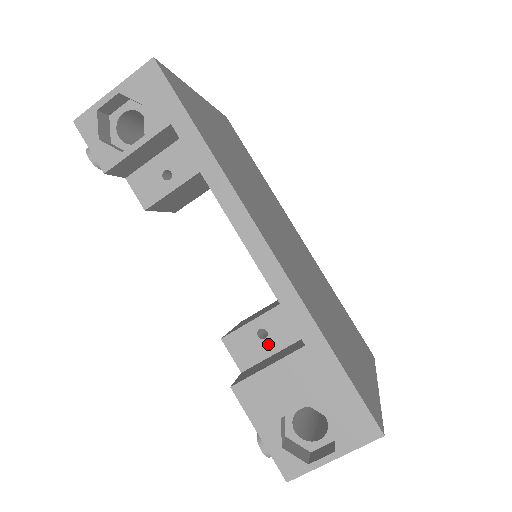
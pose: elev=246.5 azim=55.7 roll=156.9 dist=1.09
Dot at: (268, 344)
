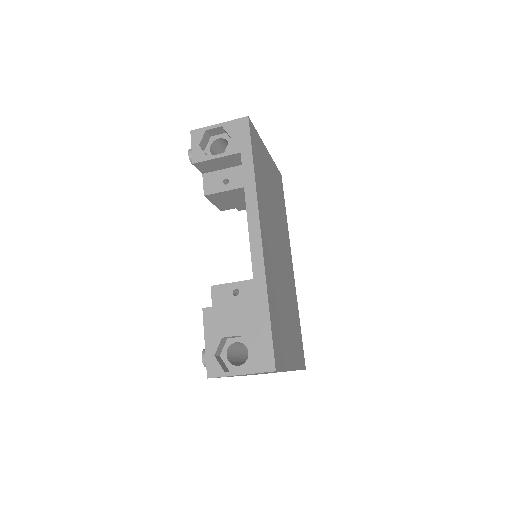
Dot at: (236, 300)
